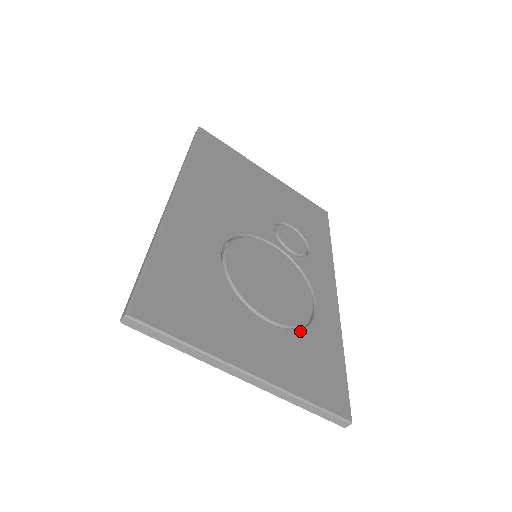
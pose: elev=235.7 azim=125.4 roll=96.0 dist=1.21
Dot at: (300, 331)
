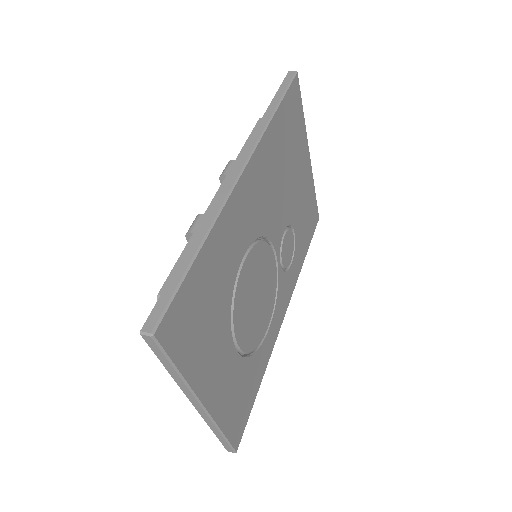
Dot at: (249, 358)
